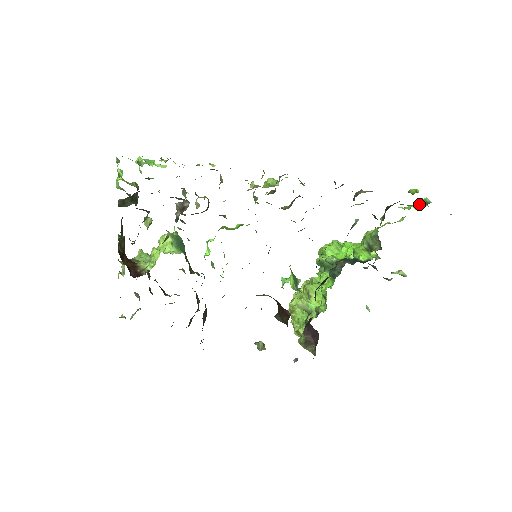
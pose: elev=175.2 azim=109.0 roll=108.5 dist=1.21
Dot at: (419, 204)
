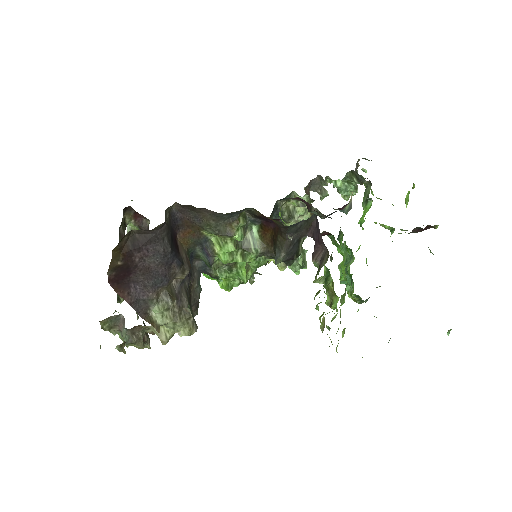
Dot at: occluded
